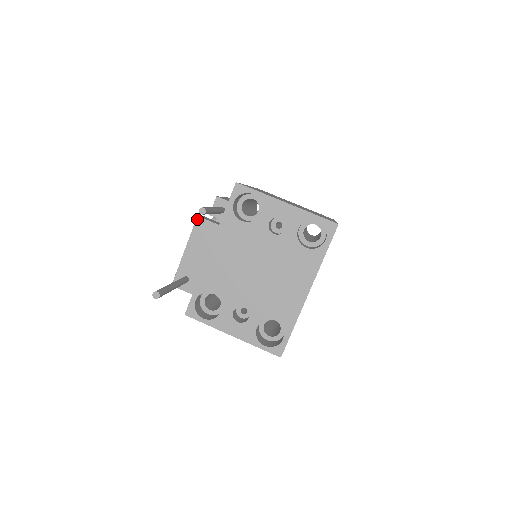
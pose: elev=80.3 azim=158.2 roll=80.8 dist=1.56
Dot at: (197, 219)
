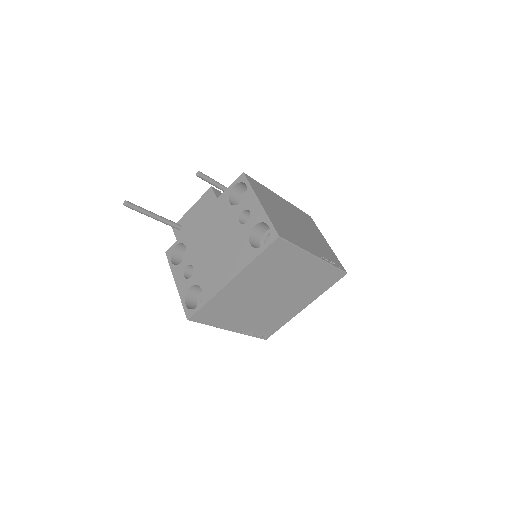
Dot at: (210, 188)
